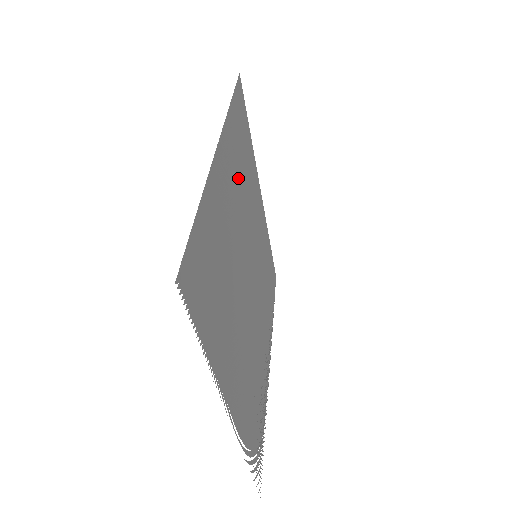
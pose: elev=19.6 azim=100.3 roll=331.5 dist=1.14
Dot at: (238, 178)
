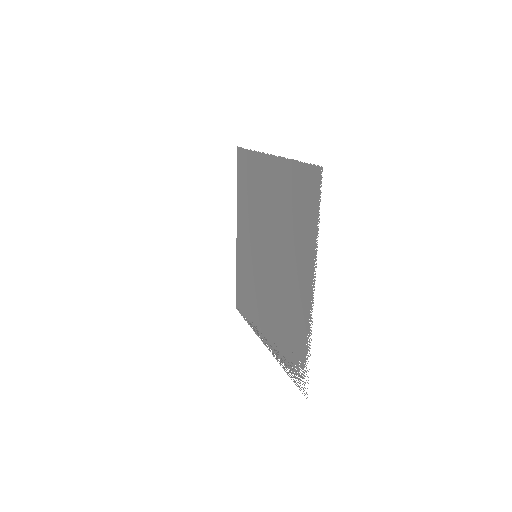
Dot at: (258, 193)
